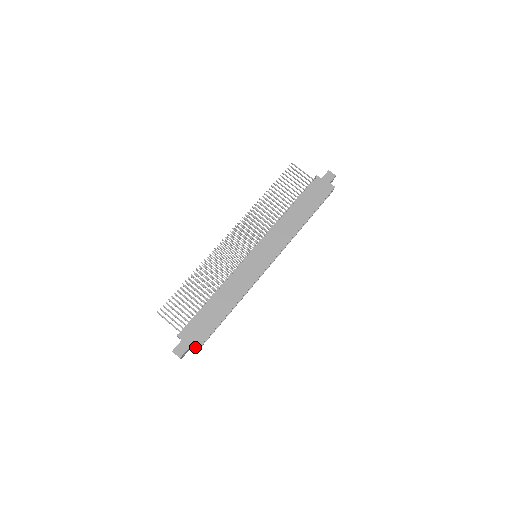
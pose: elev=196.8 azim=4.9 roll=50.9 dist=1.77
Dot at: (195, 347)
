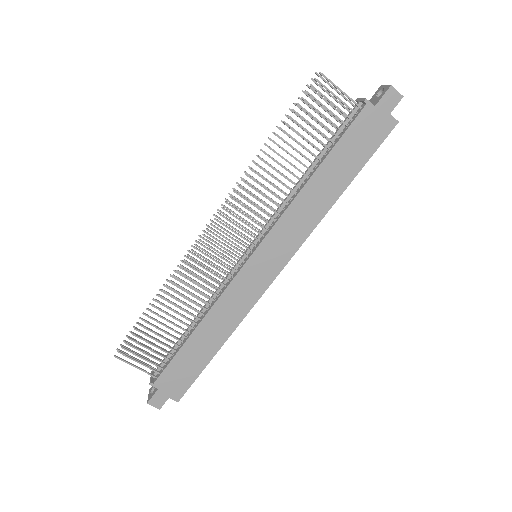
Dot at: (178, 395)
